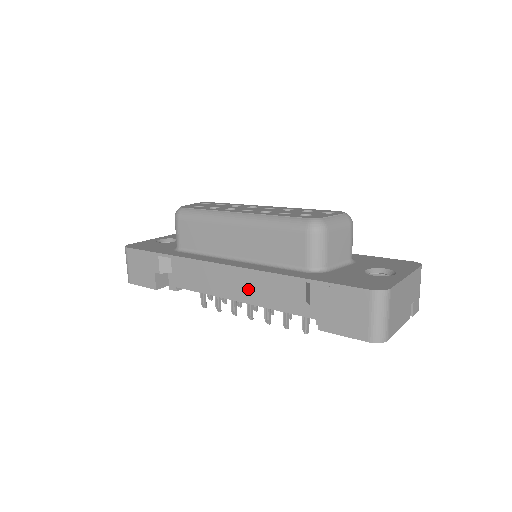
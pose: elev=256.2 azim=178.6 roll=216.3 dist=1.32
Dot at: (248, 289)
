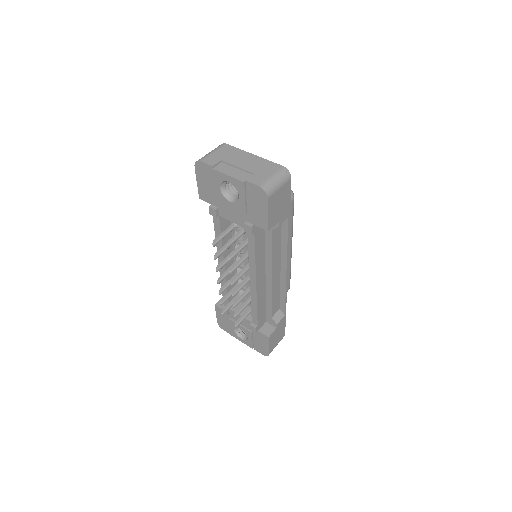
Dot at: occluded
